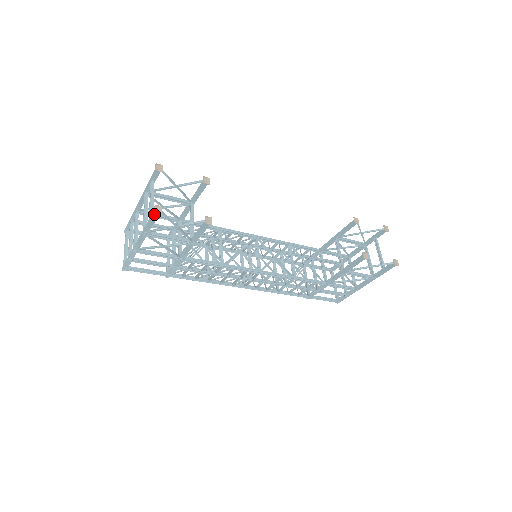
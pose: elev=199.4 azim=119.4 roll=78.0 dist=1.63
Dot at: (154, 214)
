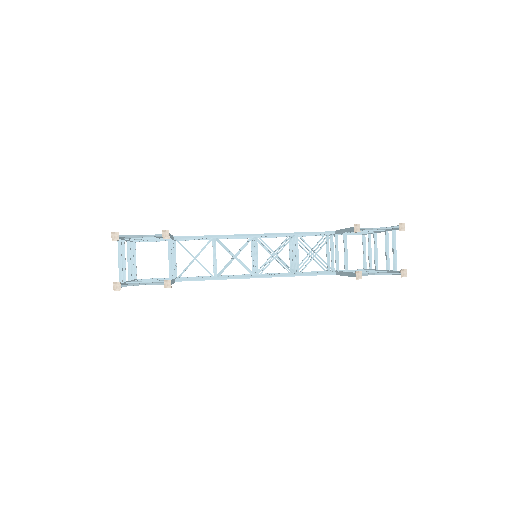
Dot at: occluded
